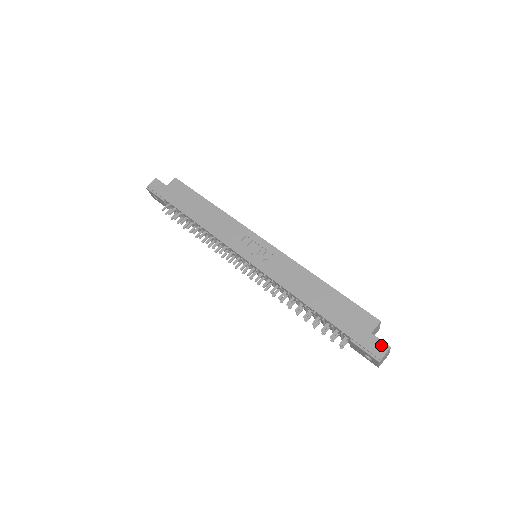
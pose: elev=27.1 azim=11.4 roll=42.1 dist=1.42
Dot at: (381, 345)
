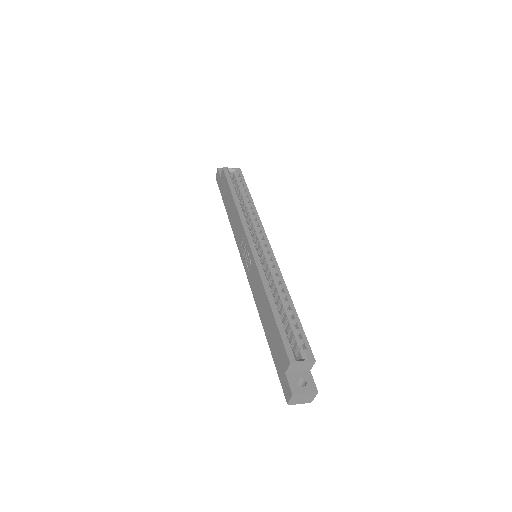
Dot at: (288, 389)
